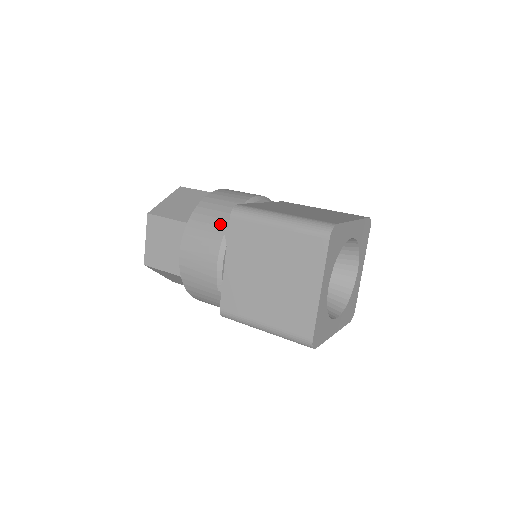
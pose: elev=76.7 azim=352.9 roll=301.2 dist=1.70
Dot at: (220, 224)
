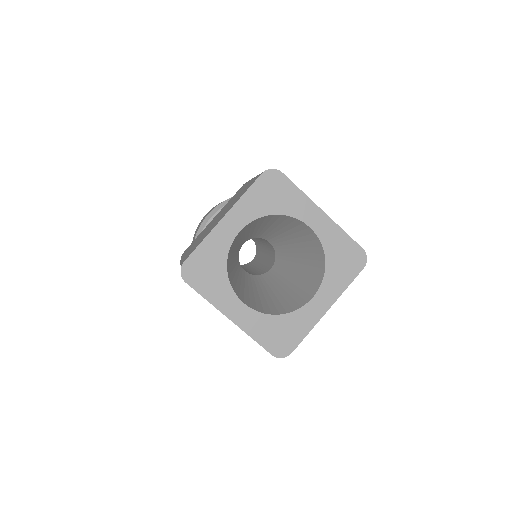
Dot at: occluded
